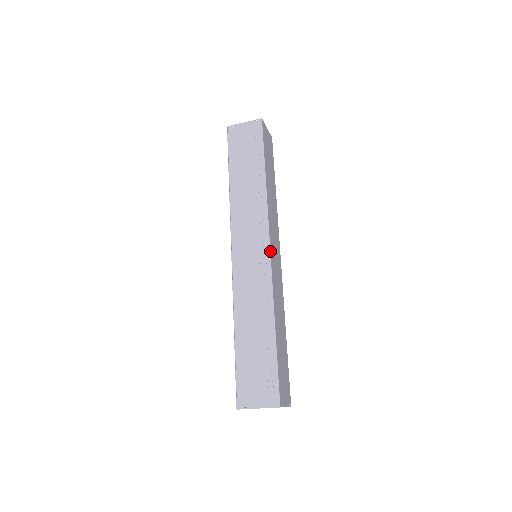
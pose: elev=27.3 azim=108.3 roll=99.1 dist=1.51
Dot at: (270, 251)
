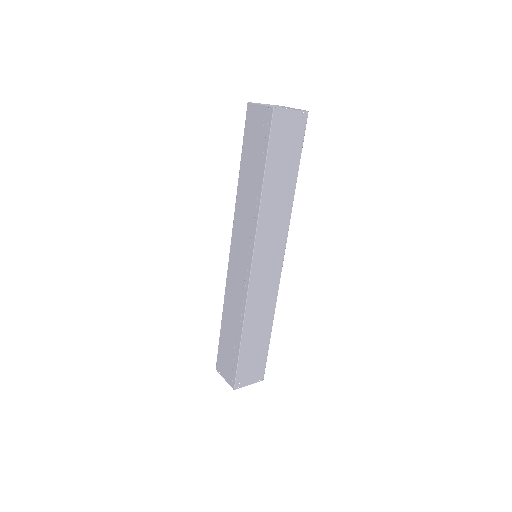
Dot at: (251, 270)
